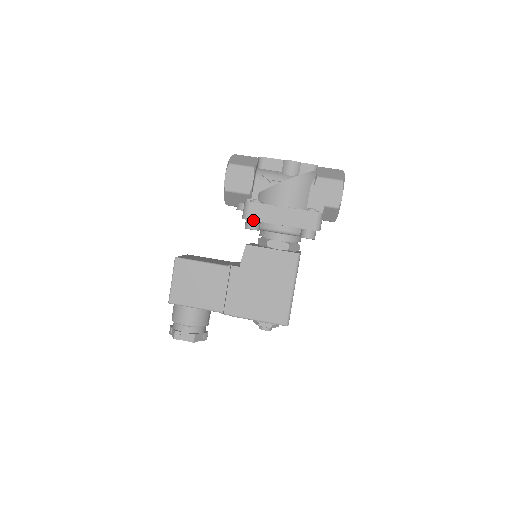
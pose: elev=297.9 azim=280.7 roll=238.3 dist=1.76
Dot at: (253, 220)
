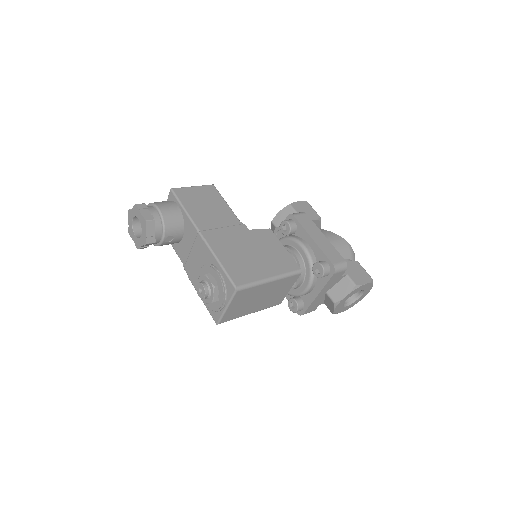
Dot at: (297, 219)
